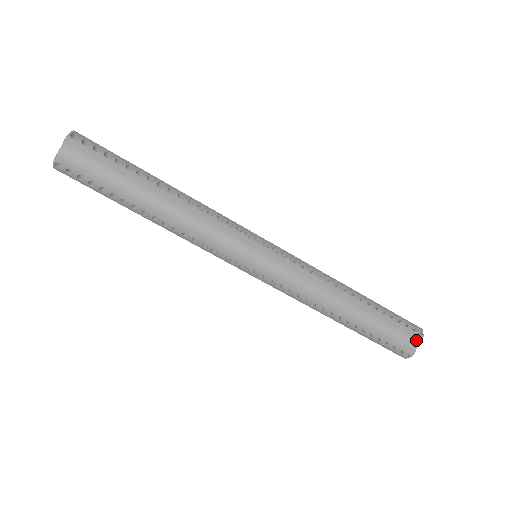
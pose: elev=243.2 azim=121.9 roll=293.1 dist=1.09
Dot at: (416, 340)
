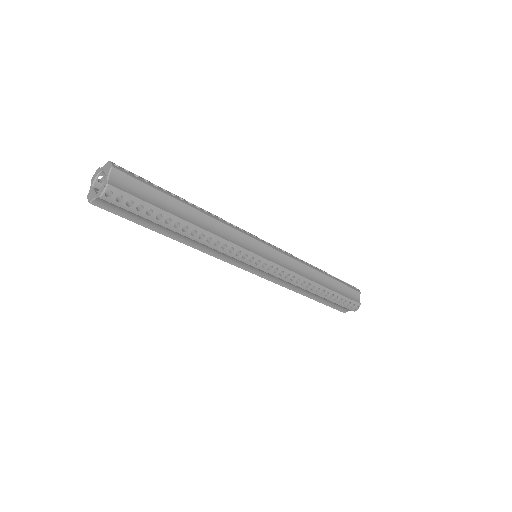
Dot at: (350, 310)
